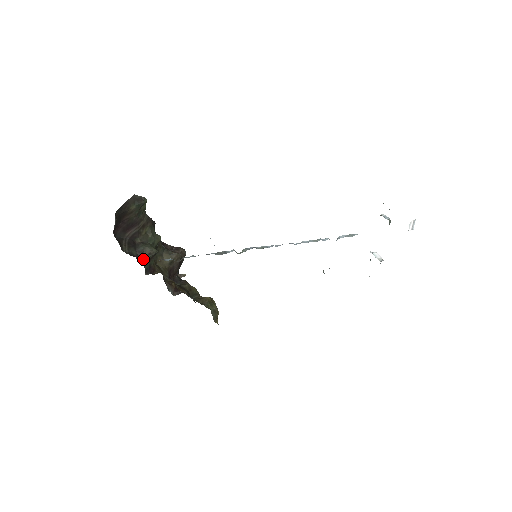
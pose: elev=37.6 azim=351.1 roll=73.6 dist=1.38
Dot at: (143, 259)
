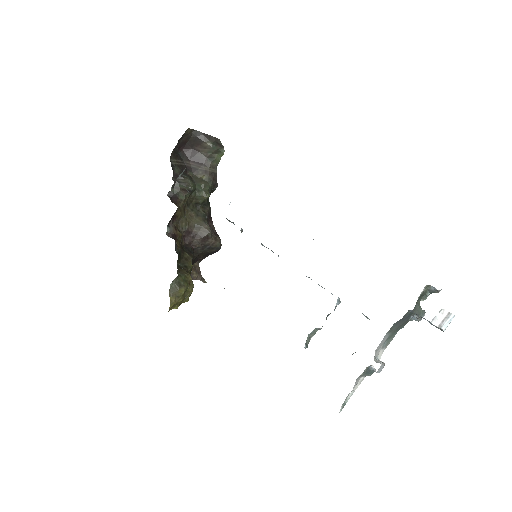
Dot at: (177, 182)
